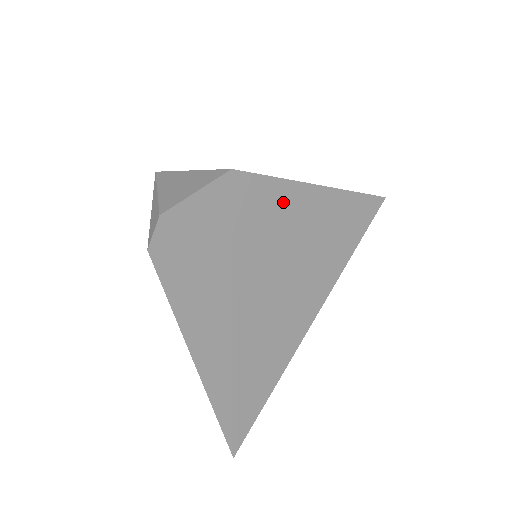
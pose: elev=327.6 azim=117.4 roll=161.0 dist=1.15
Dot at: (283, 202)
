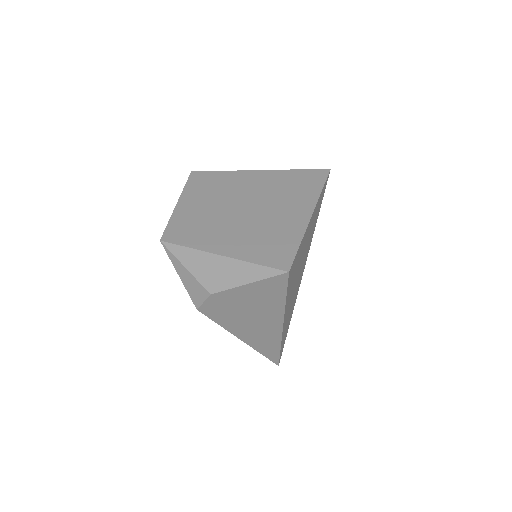
Dot at: (301, 249)
